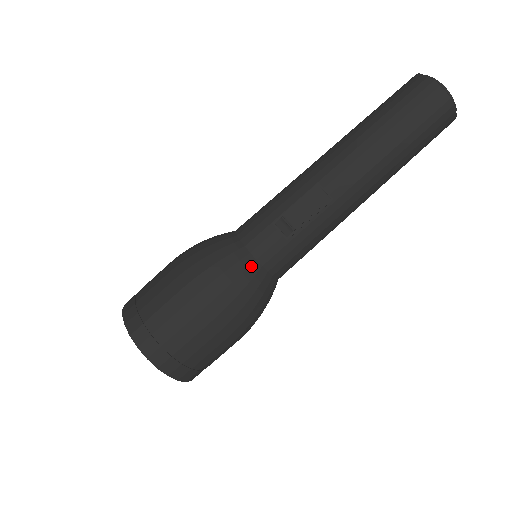
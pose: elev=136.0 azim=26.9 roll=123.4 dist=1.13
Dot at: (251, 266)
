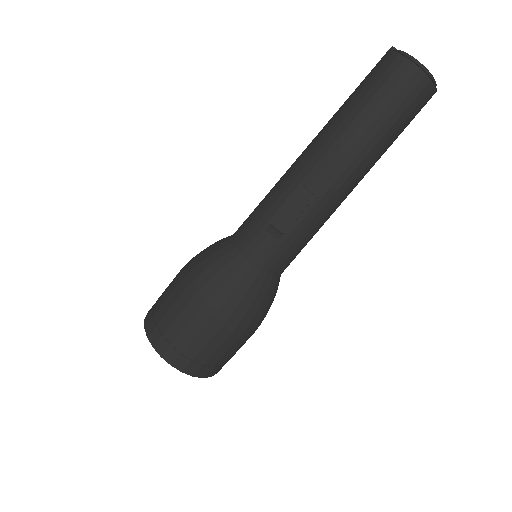
Dot at: (249, 272)
